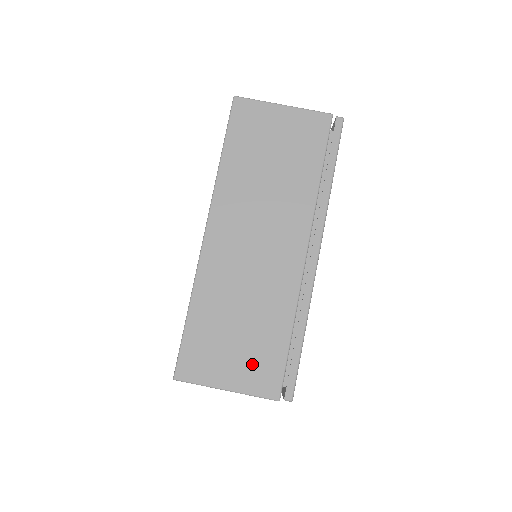
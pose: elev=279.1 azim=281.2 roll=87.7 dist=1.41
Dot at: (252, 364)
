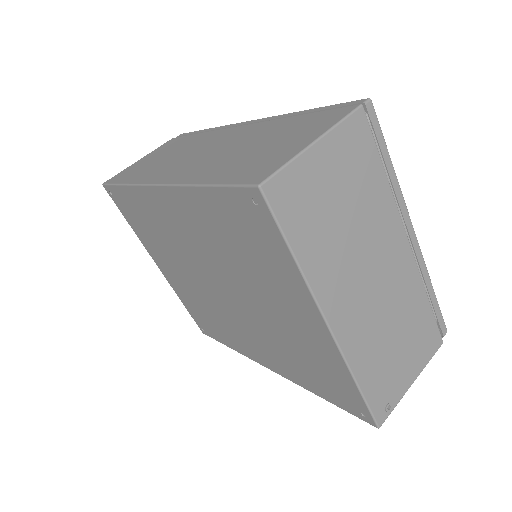
Dot at: (303, 130)
